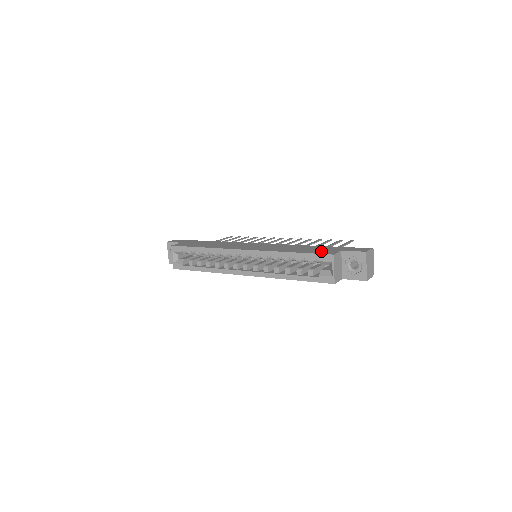
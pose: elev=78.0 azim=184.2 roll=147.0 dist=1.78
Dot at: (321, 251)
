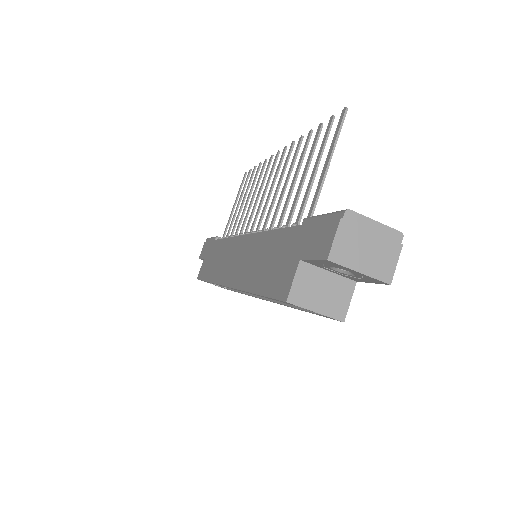
Dot at: (278, 277)
